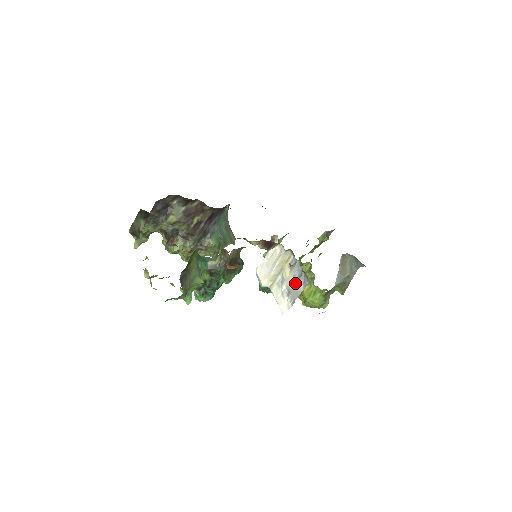
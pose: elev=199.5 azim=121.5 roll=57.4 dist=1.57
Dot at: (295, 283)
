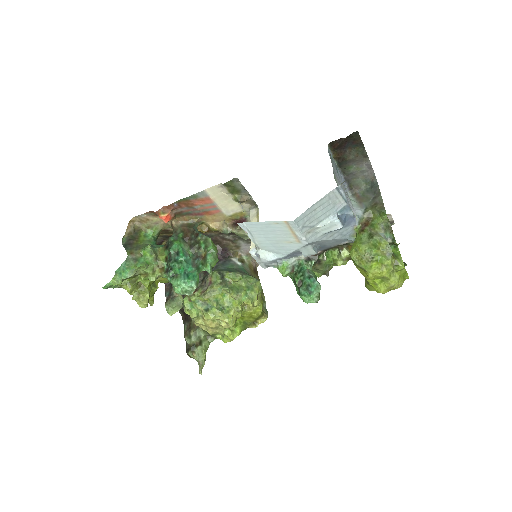
Dot at: occluded
